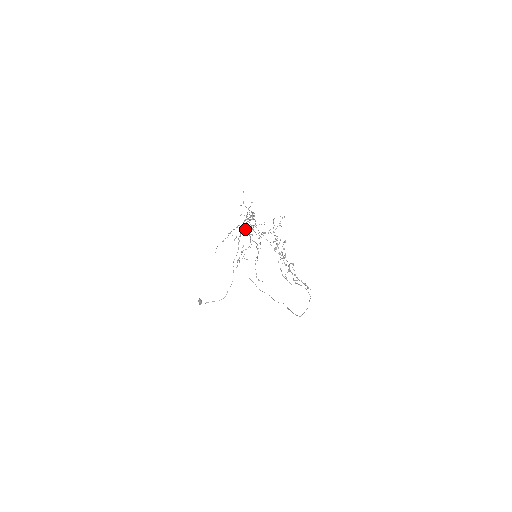
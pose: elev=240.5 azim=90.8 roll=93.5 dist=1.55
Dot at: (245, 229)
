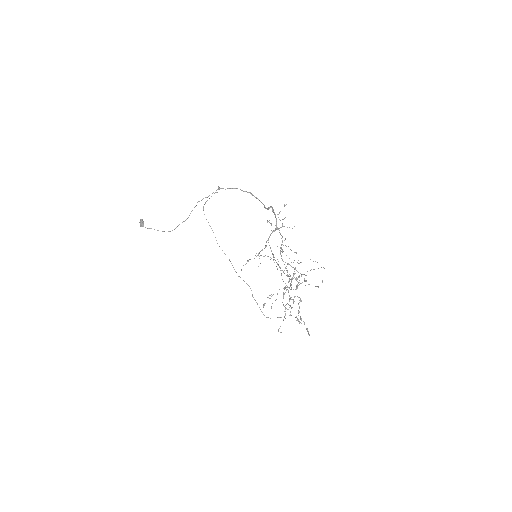
Dot at: (277, 259)
